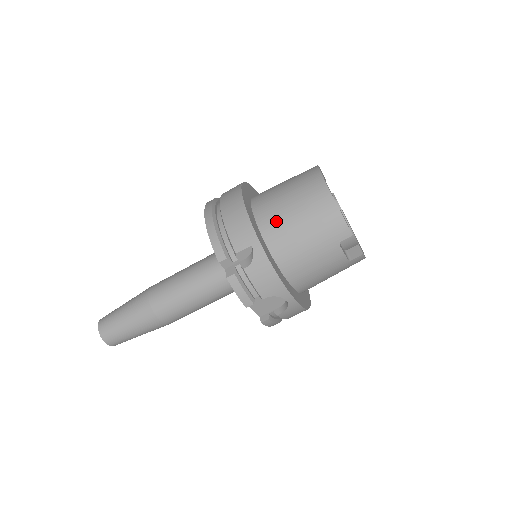
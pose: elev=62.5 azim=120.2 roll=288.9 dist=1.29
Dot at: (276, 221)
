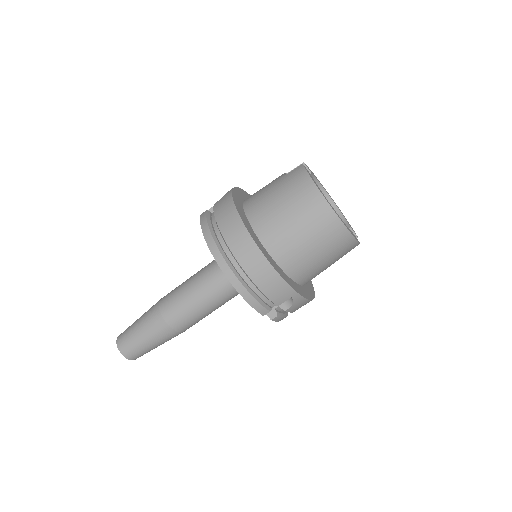
Dot at: (300, 263)
